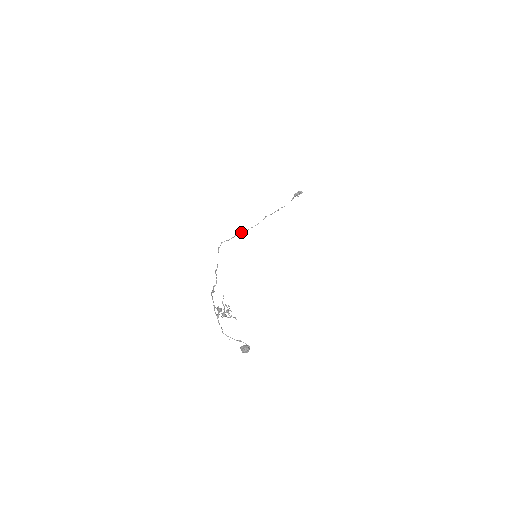
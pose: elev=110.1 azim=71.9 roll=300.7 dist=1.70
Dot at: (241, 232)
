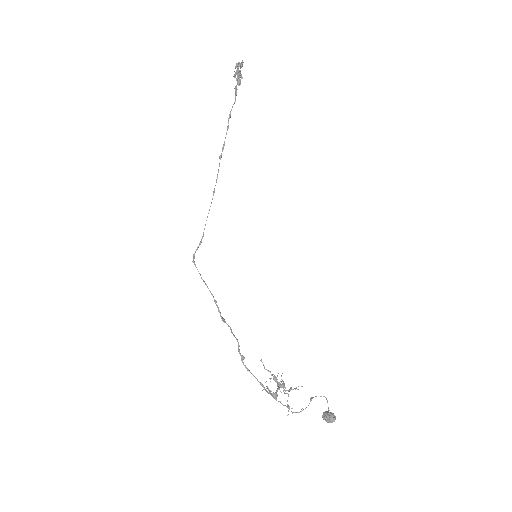
Dot at: (207, 217)
